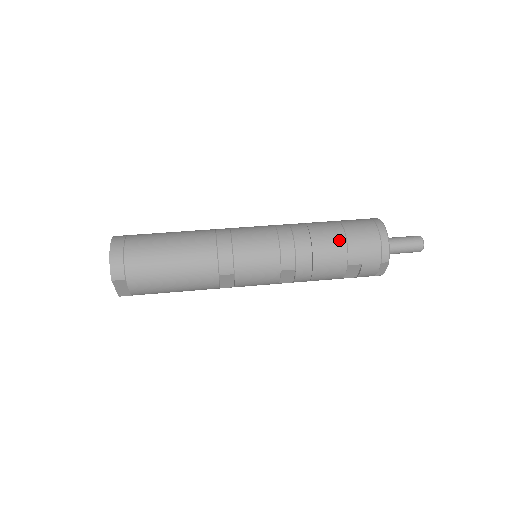
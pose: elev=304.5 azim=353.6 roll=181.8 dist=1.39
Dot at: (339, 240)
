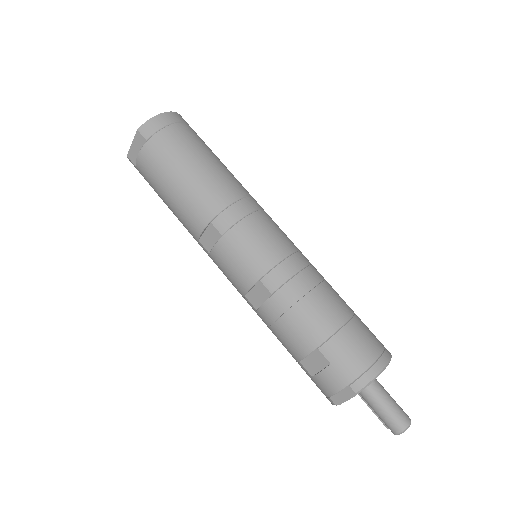
Dot at: (337, 318)
